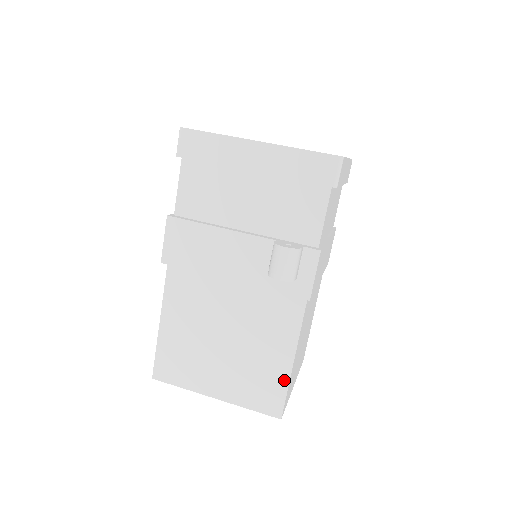
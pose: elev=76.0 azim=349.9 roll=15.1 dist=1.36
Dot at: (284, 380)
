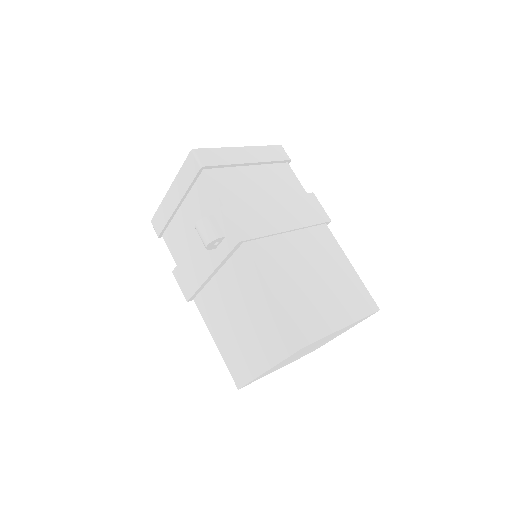
Dot at: (280, 314)
